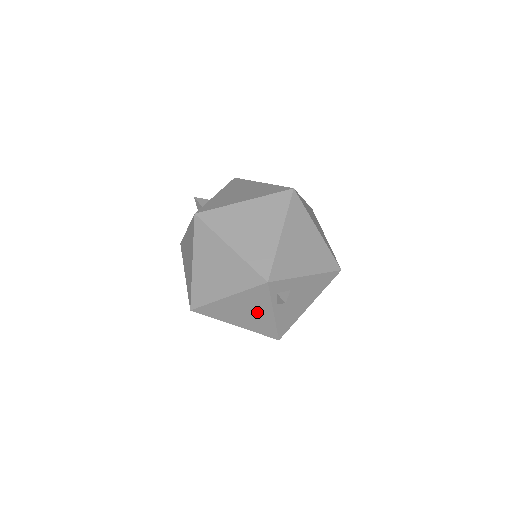
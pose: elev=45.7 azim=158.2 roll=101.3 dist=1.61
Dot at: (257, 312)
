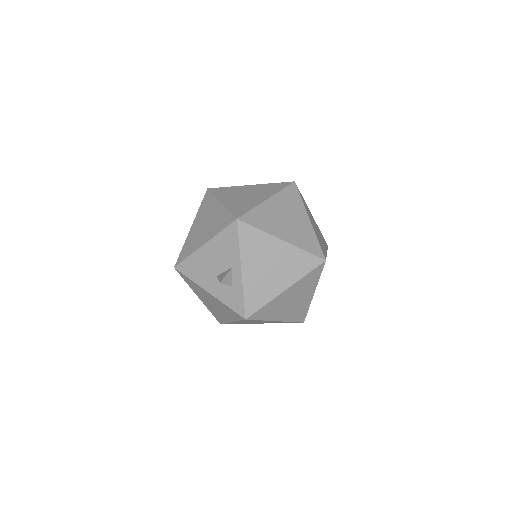
Dot at: occluded
